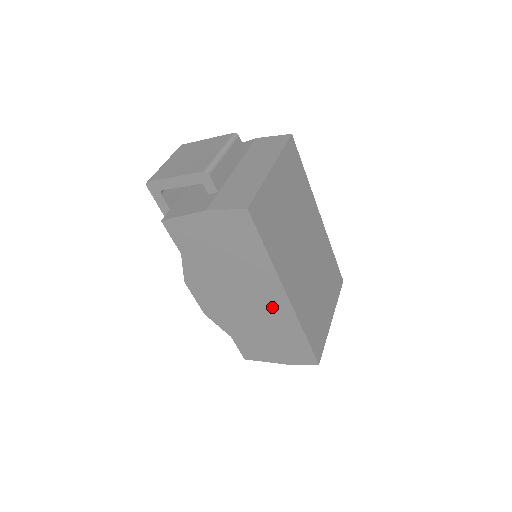
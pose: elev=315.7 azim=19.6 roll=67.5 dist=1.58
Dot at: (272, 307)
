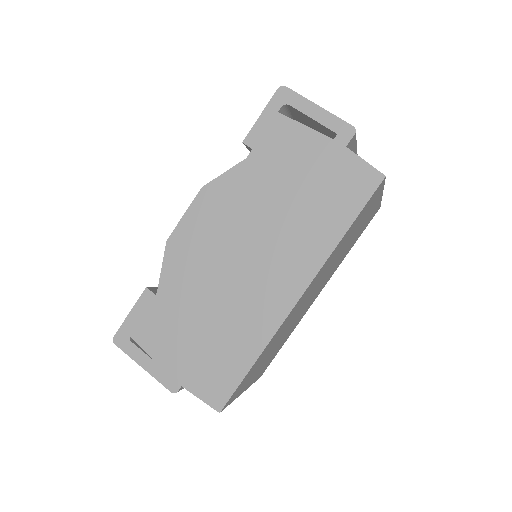
Dot at: (265, 295)
